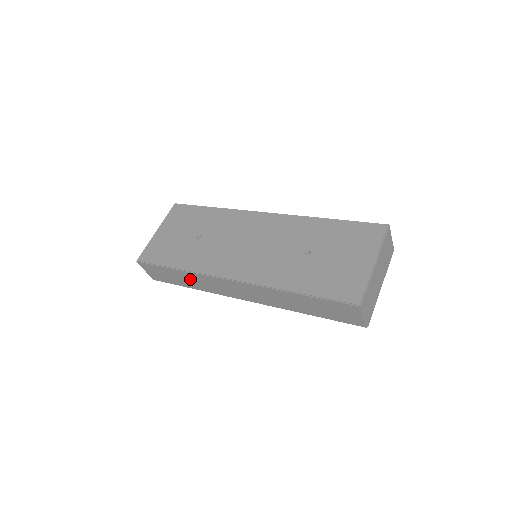
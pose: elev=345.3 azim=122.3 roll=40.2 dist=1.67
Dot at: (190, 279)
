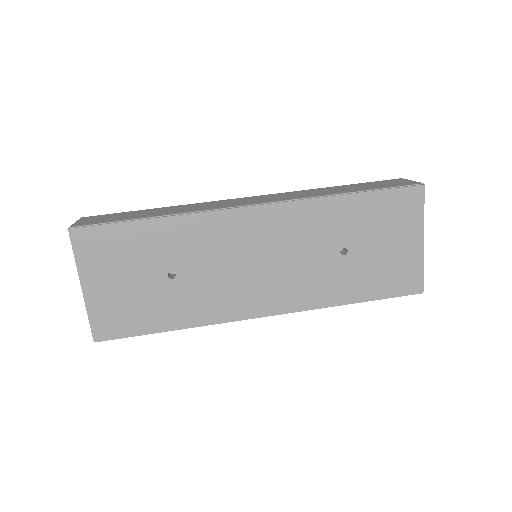
Dot at: occluded
